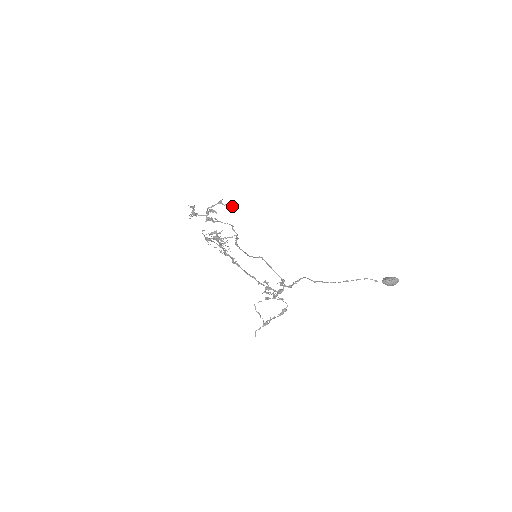
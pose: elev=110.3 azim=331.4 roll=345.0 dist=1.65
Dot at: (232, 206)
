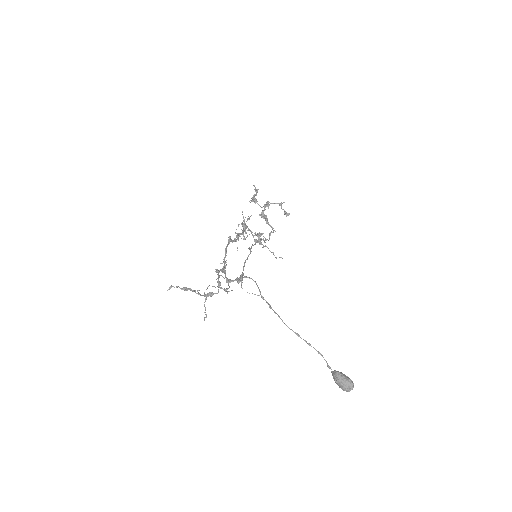
Dot at: (287, 215)
